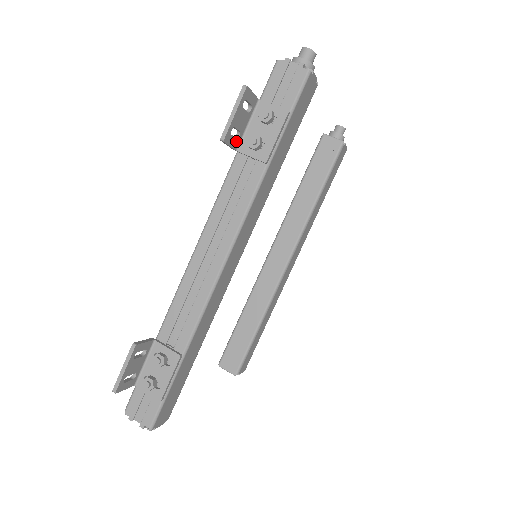
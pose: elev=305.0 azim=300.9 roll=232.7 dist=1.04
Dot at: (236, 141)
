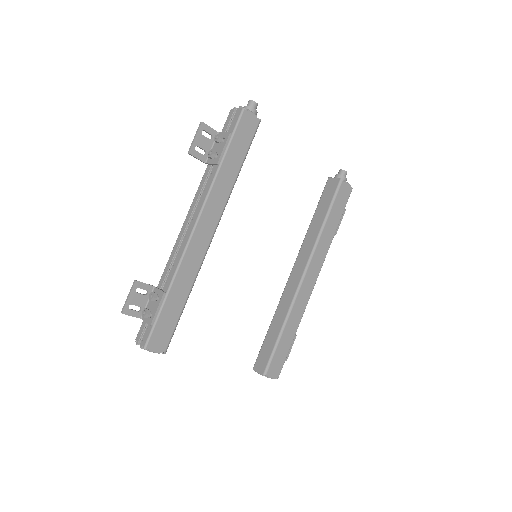
Dot at: (203, 156)
